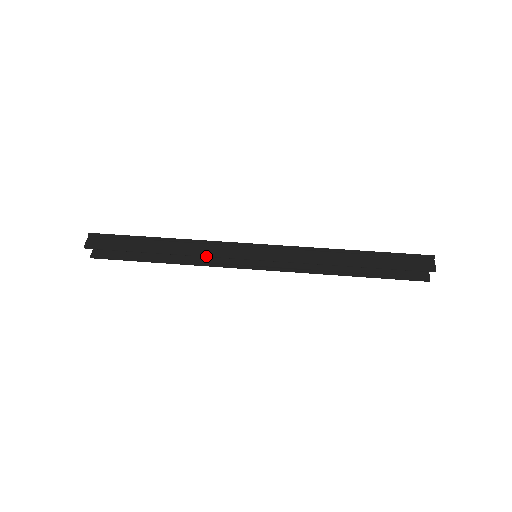
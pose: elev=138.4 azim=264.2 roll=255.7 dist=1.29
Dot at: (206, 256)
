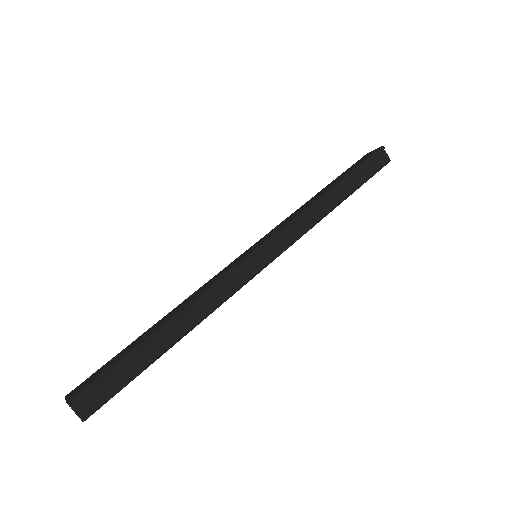
Dot at: occluded
